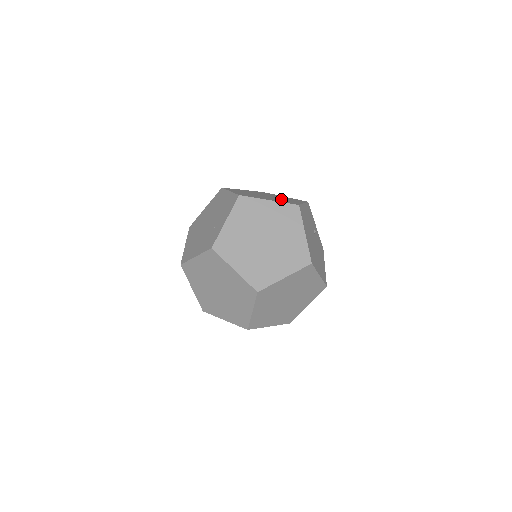
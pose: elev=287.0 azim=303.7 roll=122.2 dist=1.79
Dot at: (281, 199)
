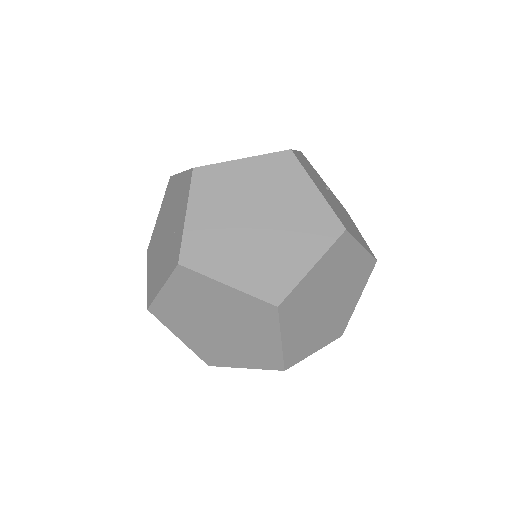
Dot at: occluded
